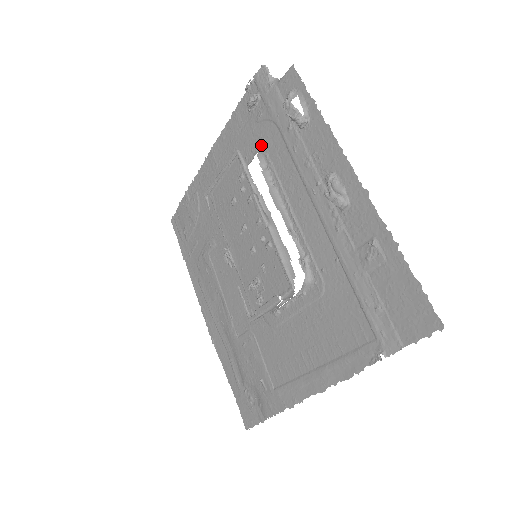
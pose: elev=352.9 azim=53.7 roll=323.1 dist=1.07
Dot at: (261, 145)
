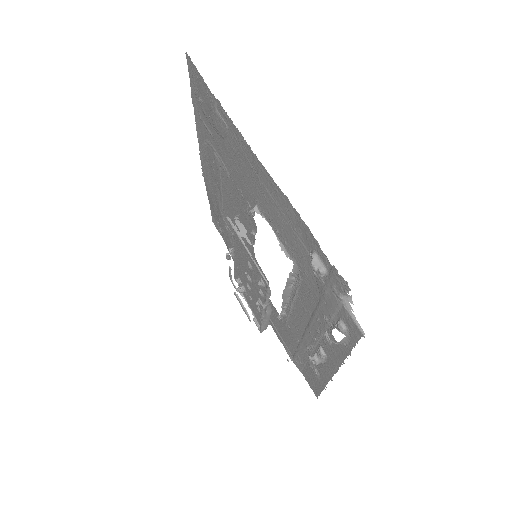
Dot at: (301, 271)
